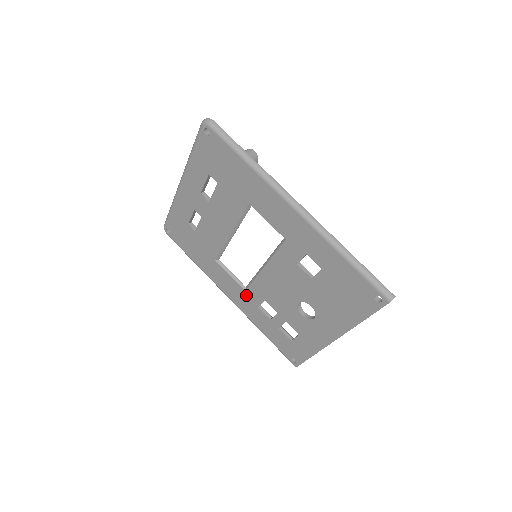
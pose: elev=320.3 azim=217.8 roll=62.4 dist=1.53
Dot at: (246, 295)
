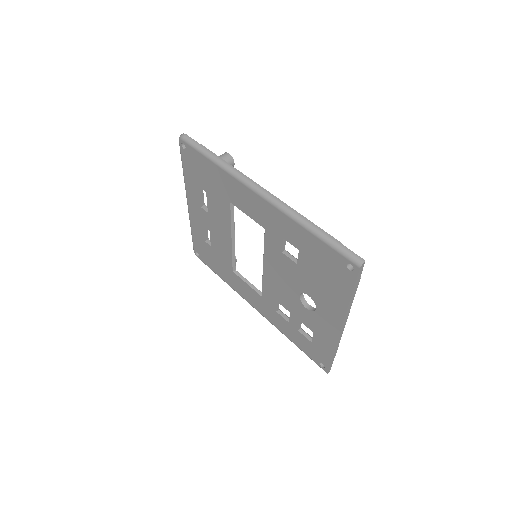
Dot at: (264, 301)
